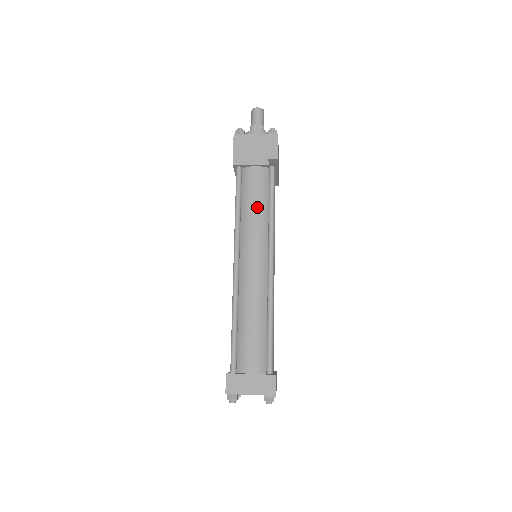
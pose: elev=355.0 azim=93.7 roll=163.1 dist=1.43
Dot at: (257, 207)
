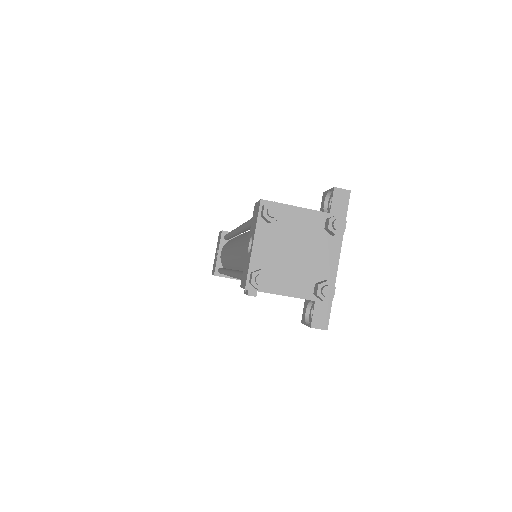
Dot at: occluded
